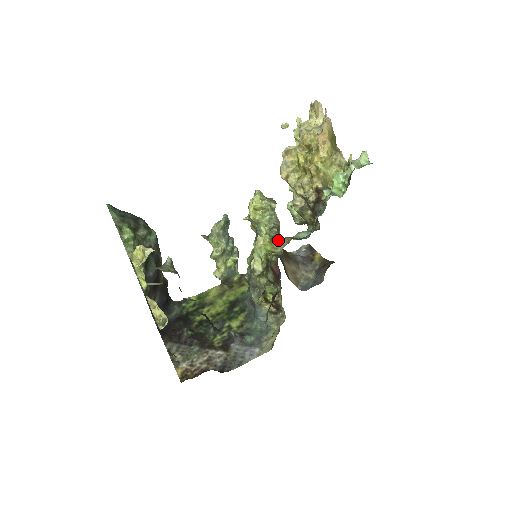
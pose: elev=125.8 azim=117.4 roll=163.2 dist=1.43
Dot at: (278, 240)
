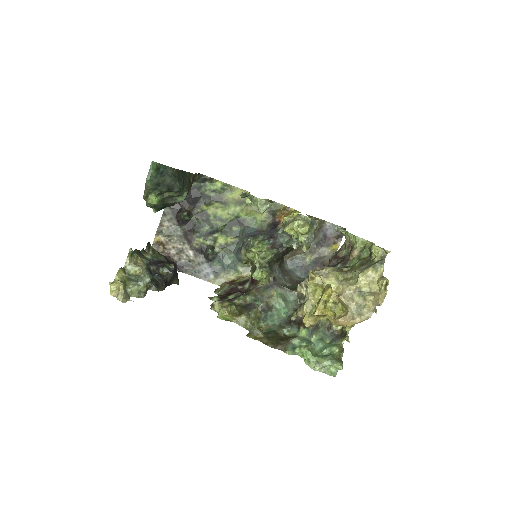
Dot at: (242, 316)
